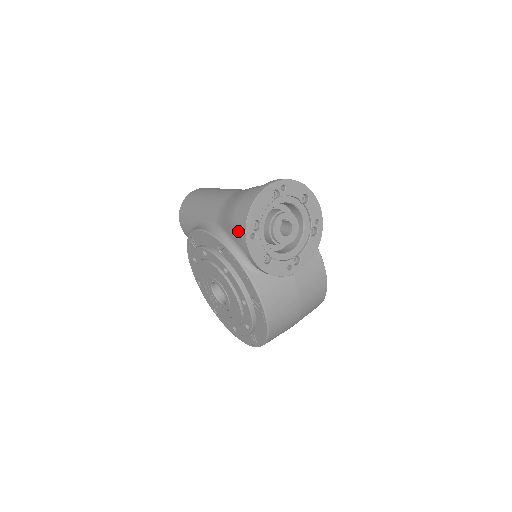
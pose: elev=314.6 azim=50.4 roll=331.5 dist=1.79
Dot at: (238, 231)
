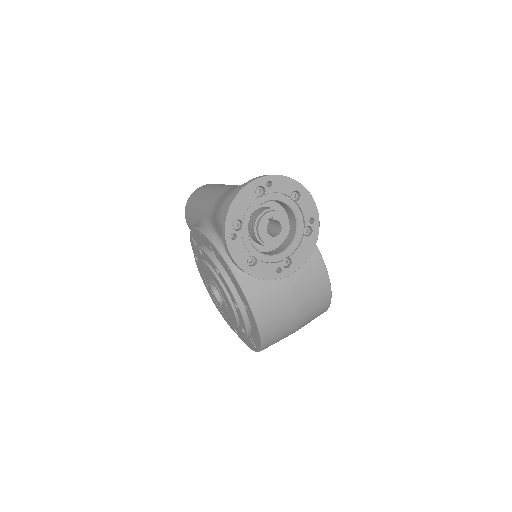
Dot at: occluded
